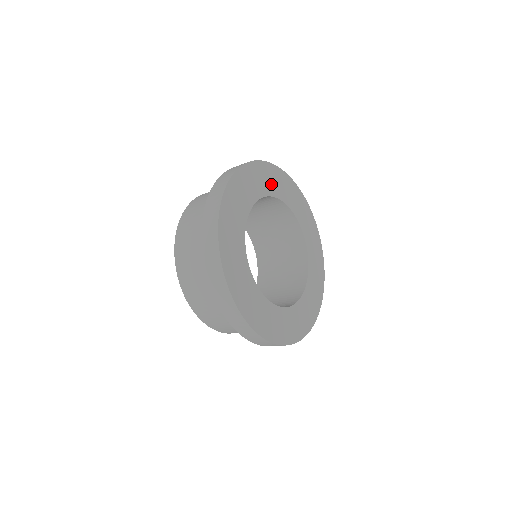
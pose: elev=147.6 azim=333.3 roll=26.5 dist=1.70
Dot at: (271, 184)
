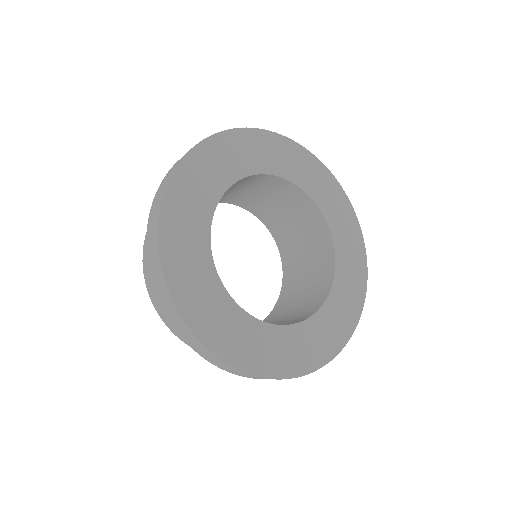
Dot at: (291, 166)
